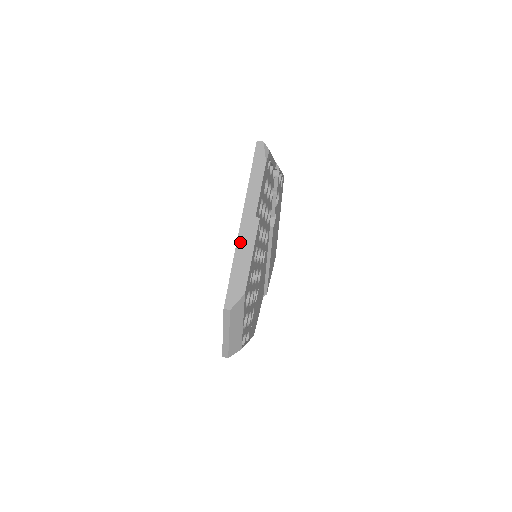
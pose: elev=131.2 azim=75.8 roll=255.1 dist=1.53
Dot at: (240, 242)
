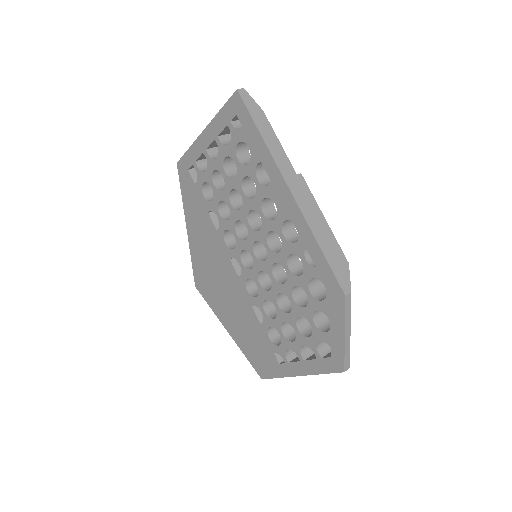
Dot at: (304, 210)
